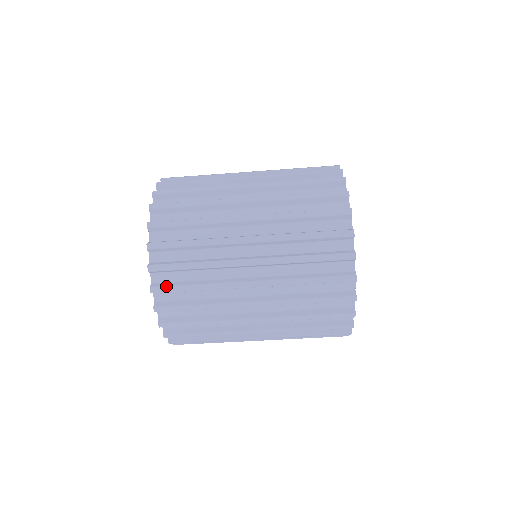
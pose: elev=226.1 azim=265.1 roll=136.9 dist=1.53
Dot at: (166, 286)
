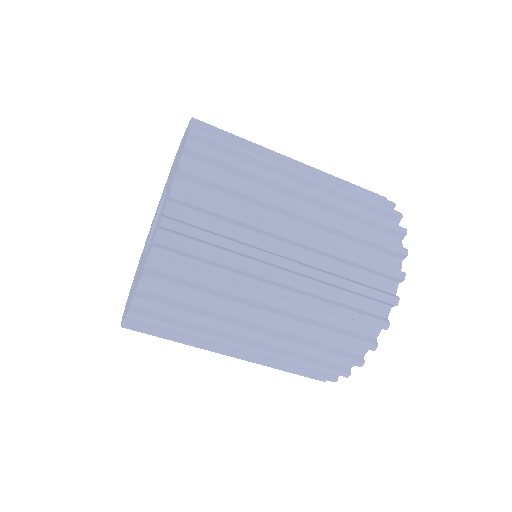
Dot at: occluded
